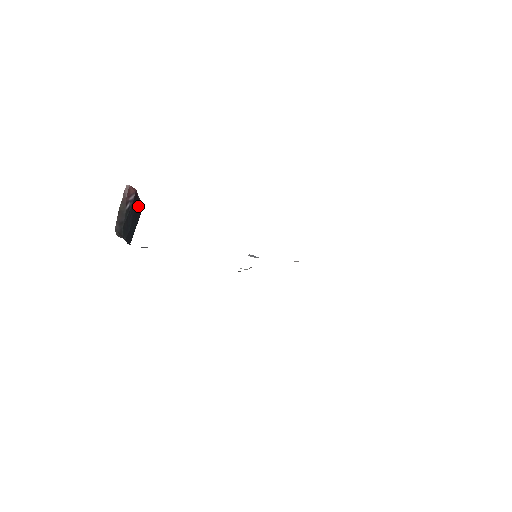
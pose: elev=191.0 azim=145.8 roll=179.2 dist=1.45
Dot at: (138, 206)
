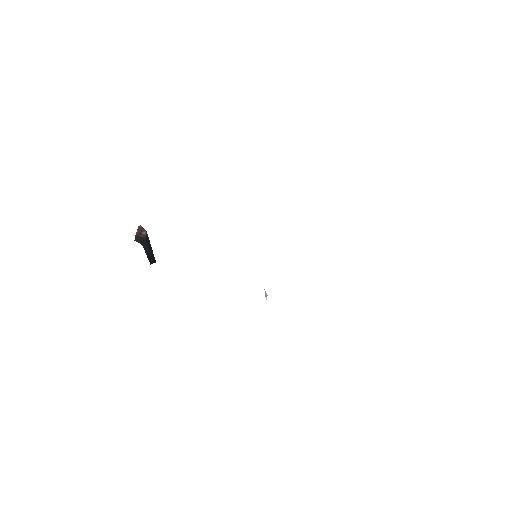
Dot at: (152, 250)
